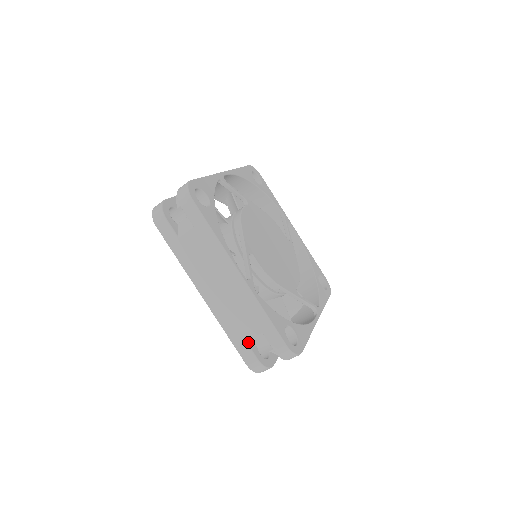
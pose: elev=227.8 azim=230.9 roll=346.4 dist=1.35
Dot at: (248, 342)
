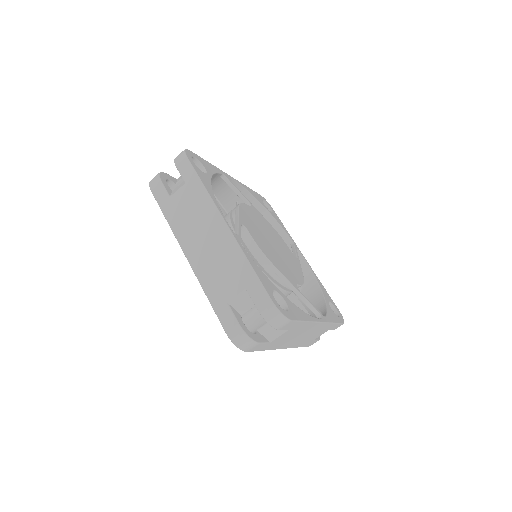
Dot at: (230, 304)
